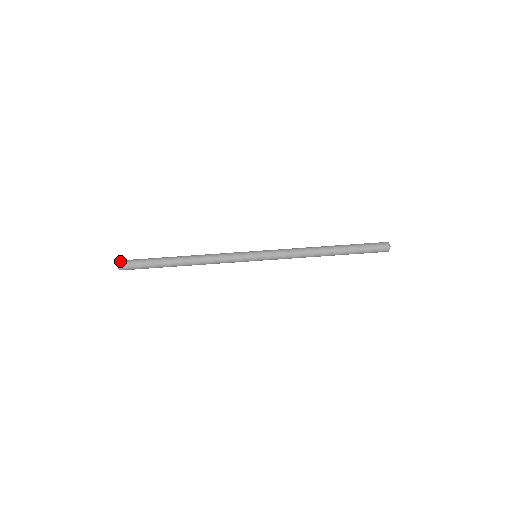
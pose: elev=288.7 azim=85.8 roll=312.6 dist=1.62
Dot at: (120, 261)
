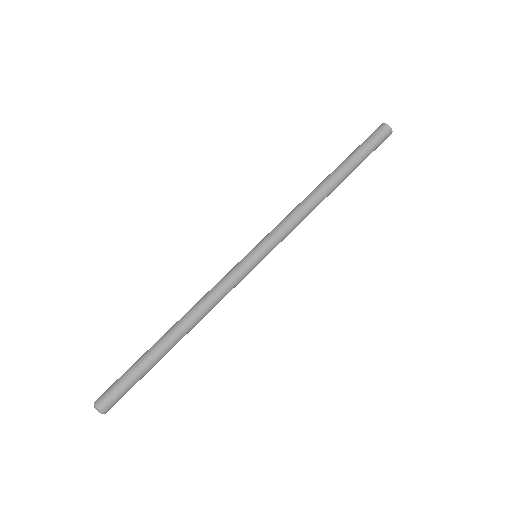
Dot at: (99, 407)
